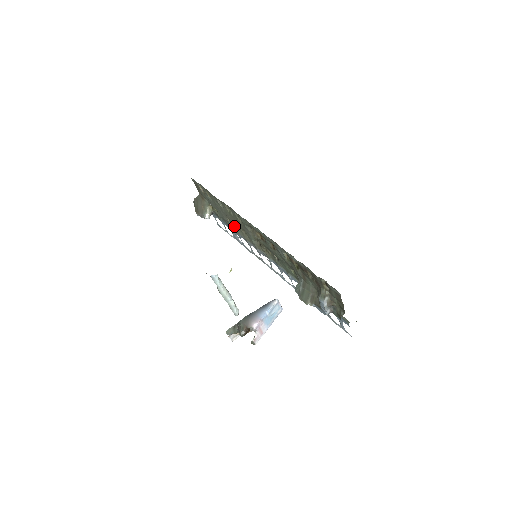
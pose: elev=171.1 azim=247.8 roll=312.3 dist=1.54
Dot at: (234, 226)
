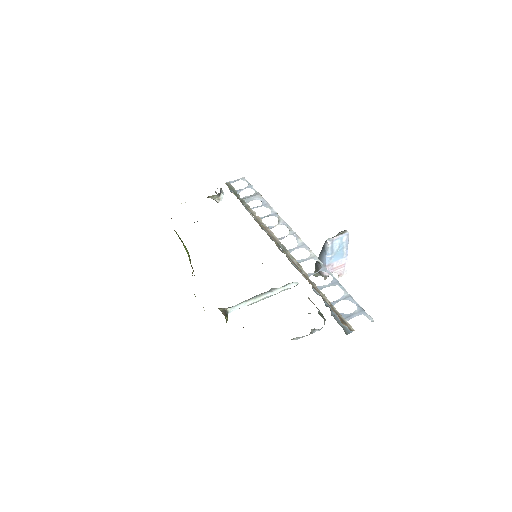
Dot at: occluded
